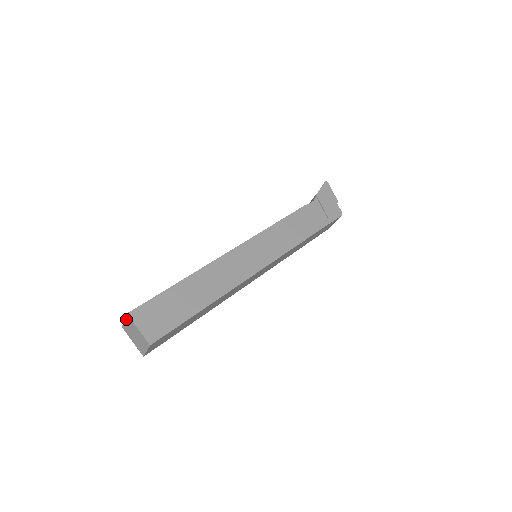
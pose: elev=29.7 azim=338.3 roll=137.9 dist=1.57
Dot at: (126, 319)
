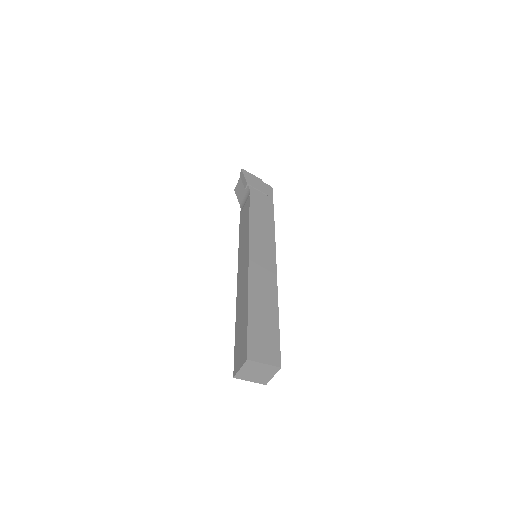
Dot at: (244, 366)
